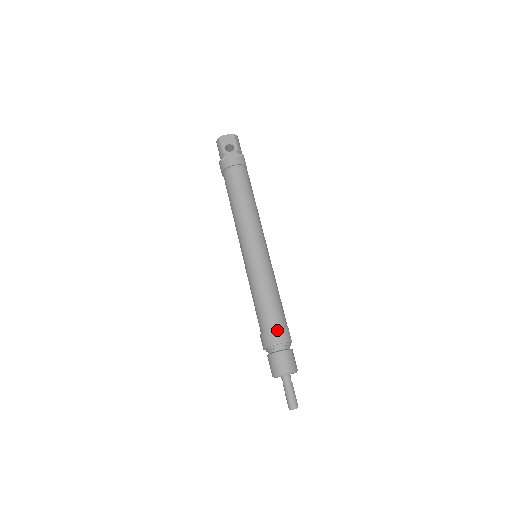
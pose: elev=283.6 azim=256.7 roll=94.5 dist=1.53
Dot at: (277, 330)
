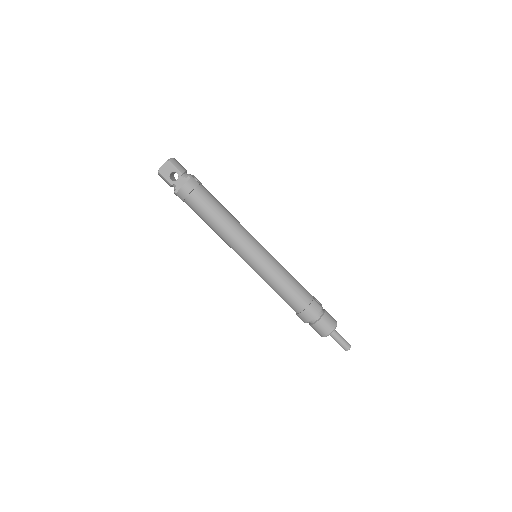
Dot at: (307, 309)
